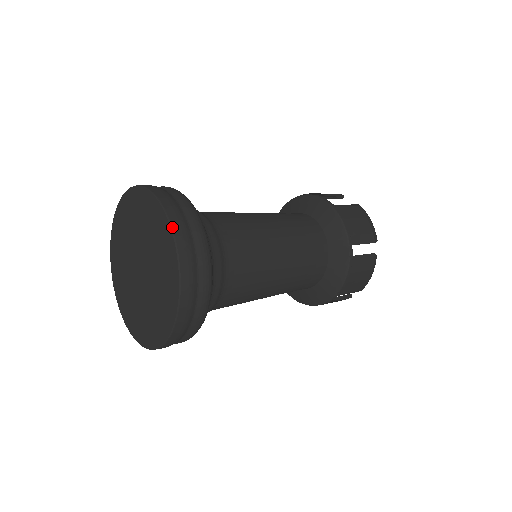
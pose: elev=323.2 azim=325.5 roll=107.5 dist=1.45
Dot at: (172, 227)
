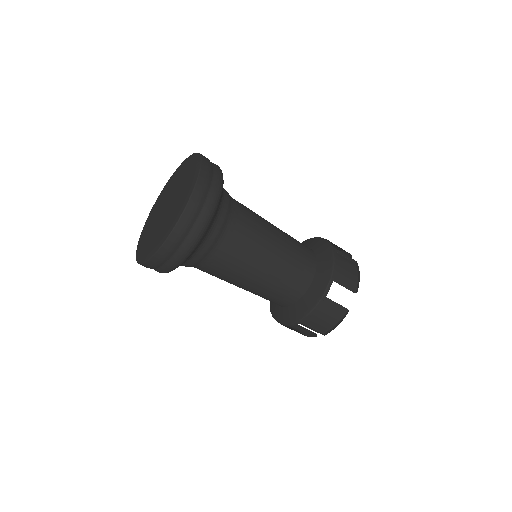
Dot at: (166, 241)
